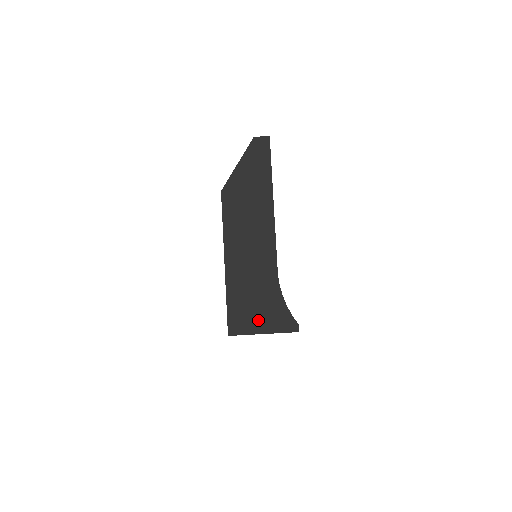
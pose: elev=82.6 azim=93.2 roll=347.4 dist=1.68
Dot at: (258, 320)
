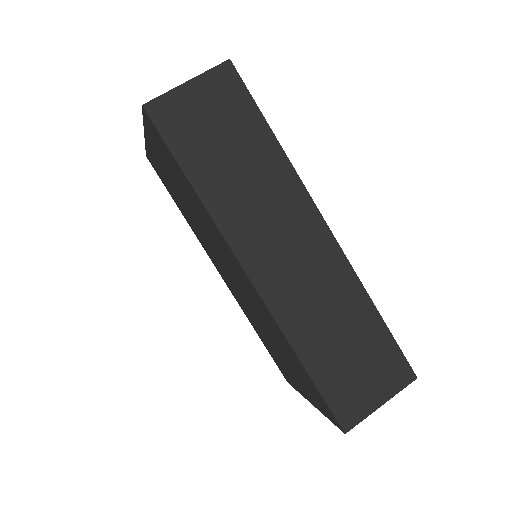
Dot at: occluded
